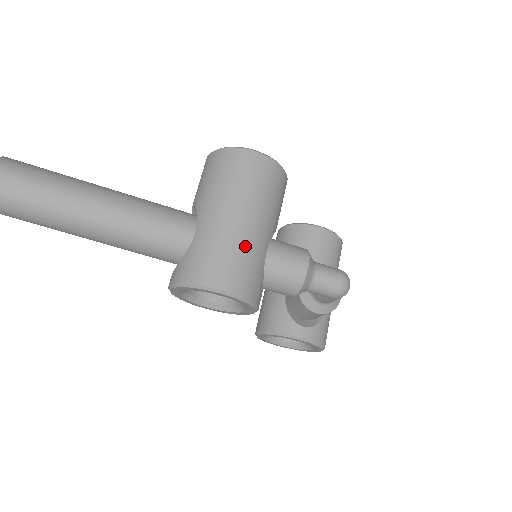
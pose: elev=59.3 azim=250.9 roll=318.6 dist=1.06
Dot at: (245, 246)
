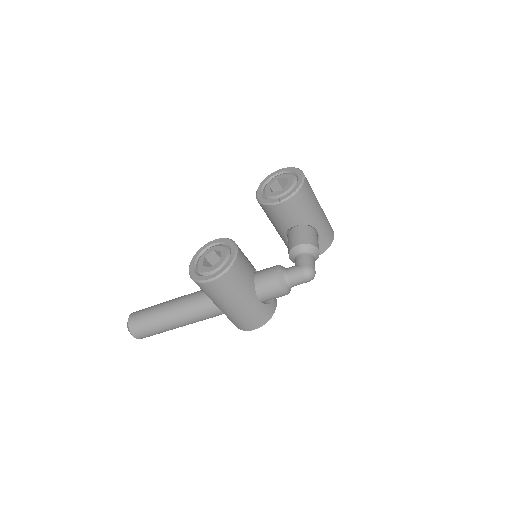
Dot at: (247, 313)
